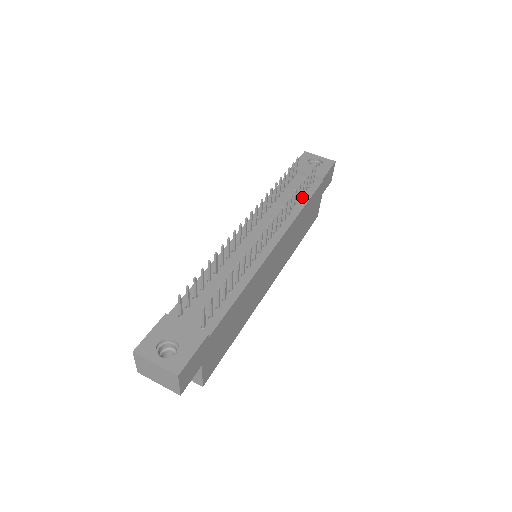
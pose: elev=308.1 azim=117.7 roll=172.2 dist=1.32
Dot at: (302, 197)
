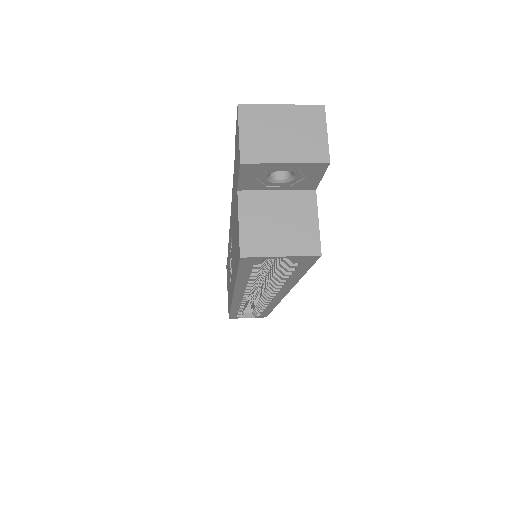
Dot at: occluded
